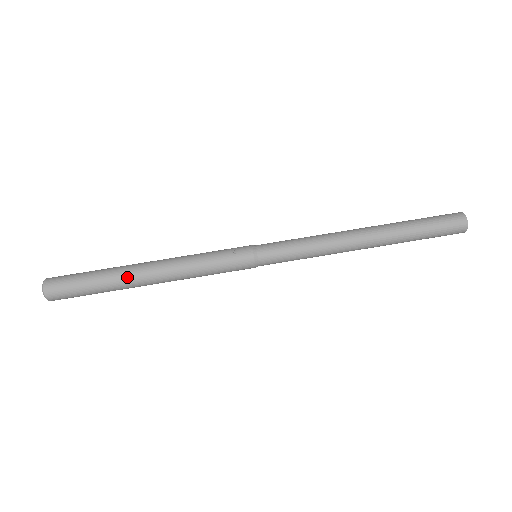
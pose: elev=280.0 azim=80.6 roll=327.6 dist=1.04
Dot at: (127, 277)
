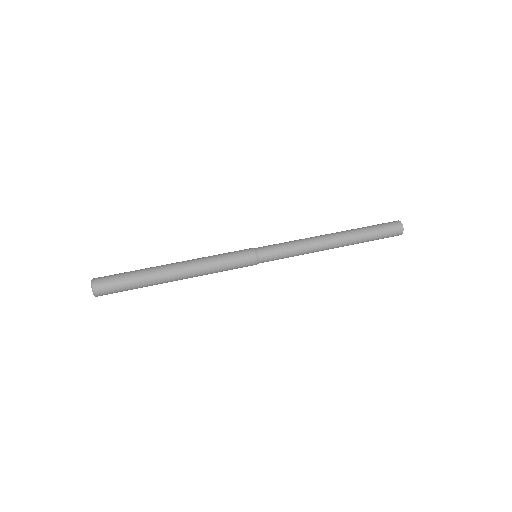
Dot at: (158, 267)
